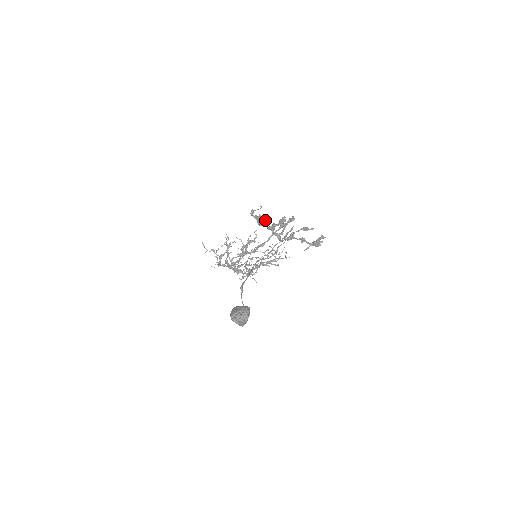
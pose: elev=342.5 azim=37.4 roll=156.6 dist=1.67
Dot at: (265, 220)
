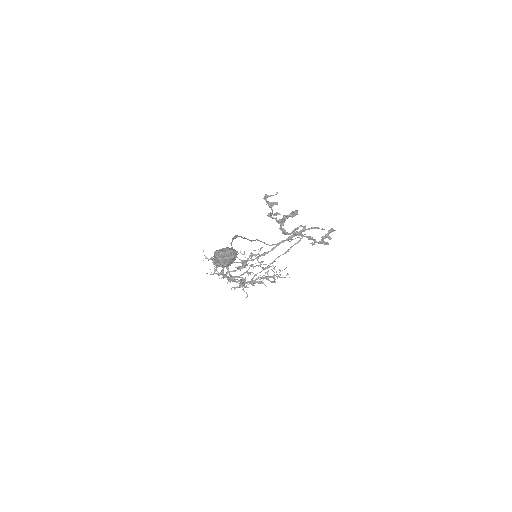
Dot at: (276, 213)
